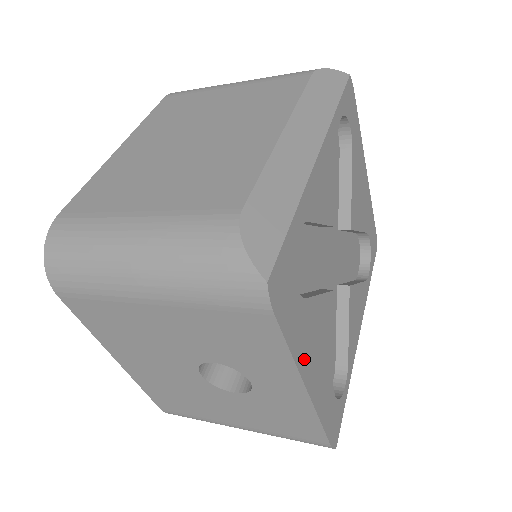
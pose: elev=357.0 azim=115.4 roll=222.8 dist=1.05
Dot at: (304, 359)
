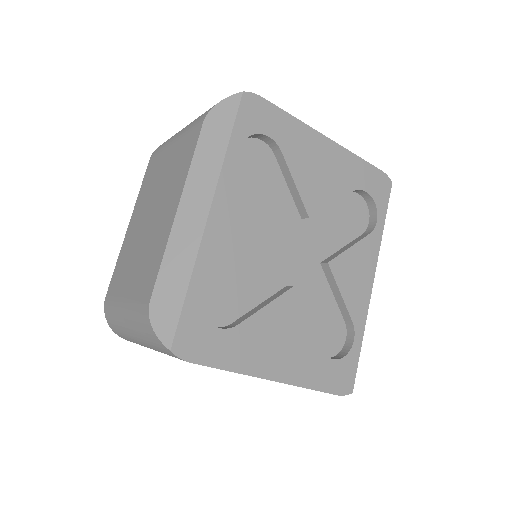
Dot at: (255, 364)
